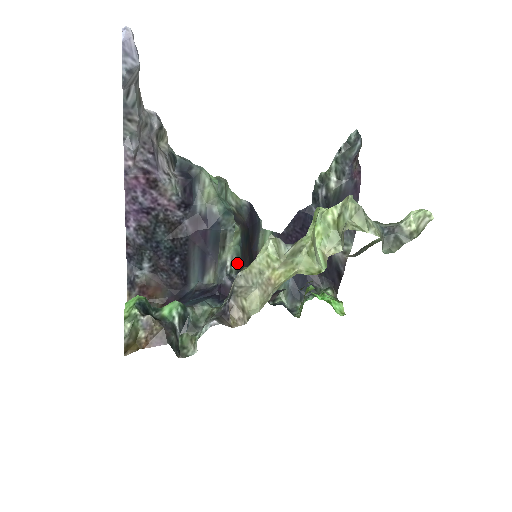
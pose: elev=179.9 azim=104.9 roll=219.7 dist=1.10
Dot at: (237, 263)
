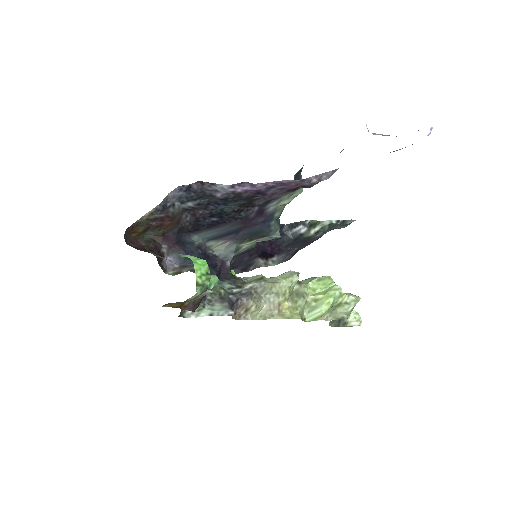
Dot at: (243, 252)
